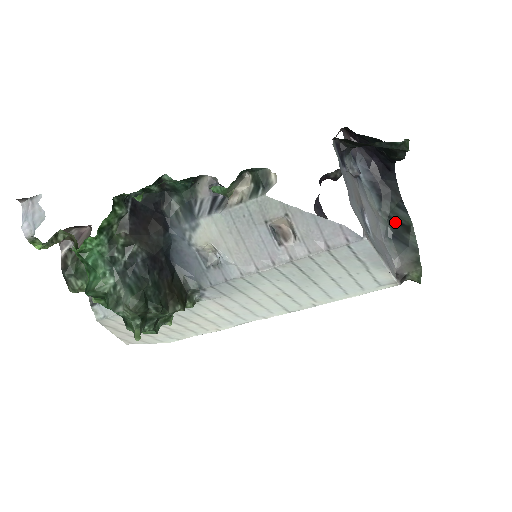
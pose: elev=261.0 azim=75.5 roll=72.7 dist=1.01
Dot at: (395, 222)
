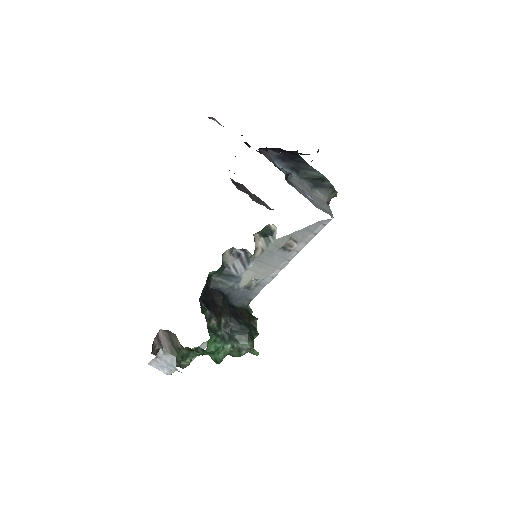
Dot at: (313, 180)
